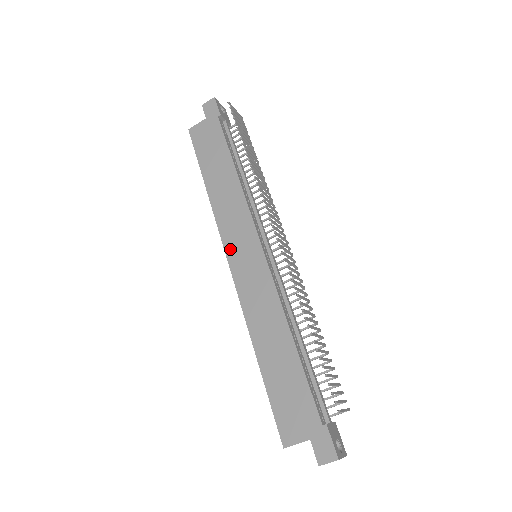
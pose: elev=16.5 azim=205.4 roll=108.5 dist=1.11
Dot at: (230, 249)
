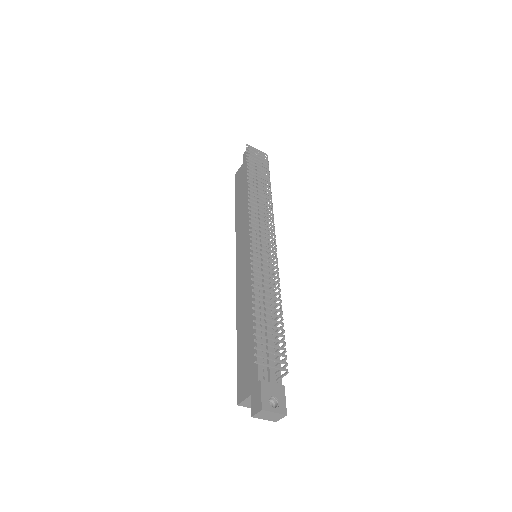
Dot at: (238, 254)
